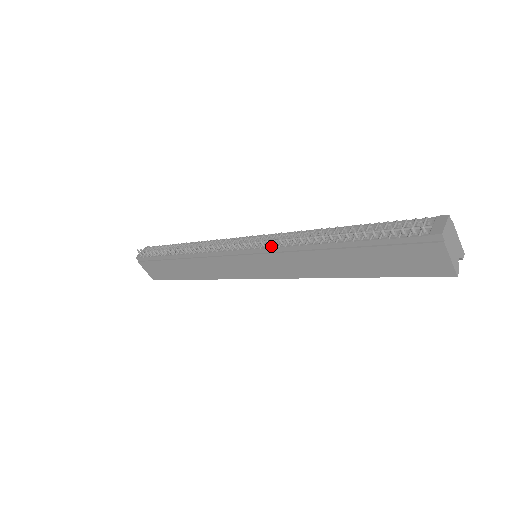
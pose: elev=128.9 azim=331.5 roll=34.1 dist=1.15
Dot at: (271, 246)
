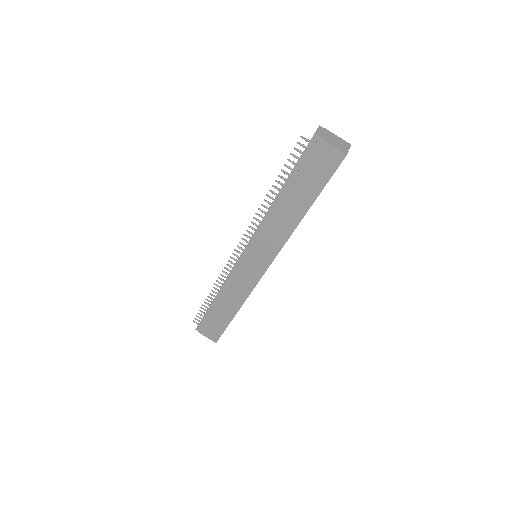
Dot at: (254, 235)
